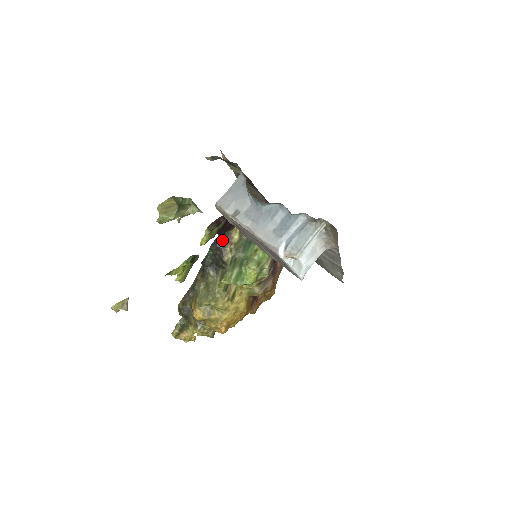
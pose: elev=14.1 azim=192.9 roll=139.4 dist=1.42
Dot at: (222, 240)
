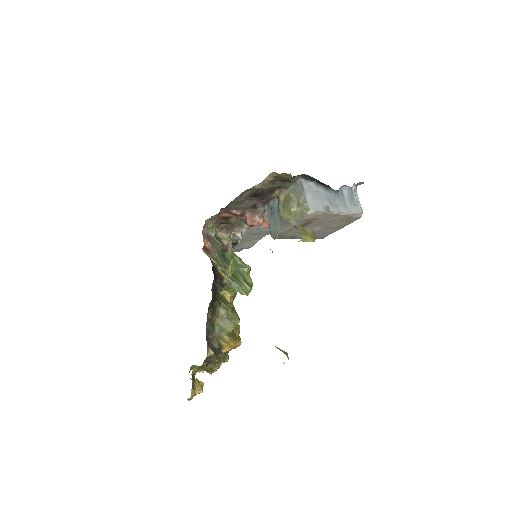
Dot at: (214, 268)
